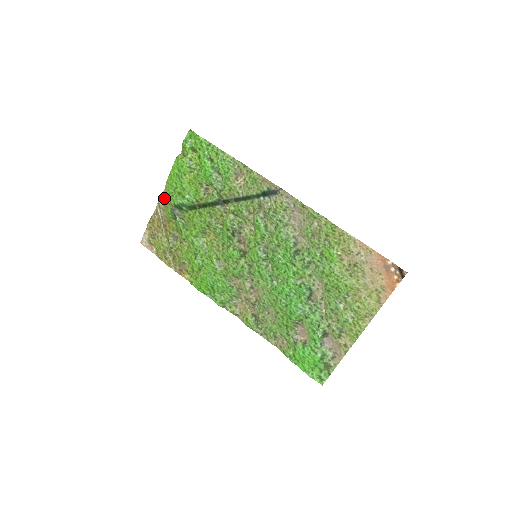
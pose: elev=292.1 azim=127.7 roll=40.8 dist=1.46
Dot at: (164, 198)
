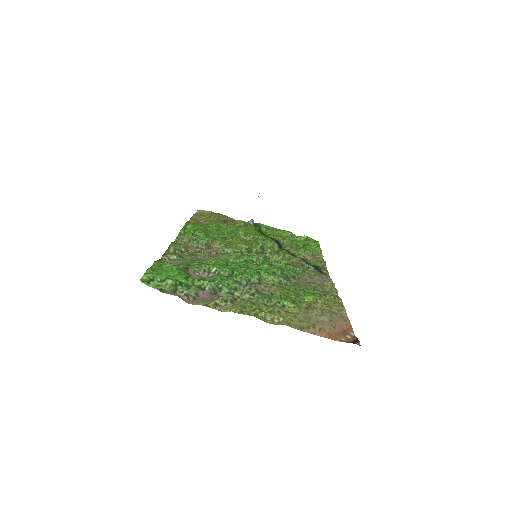
Dot at: occluded
